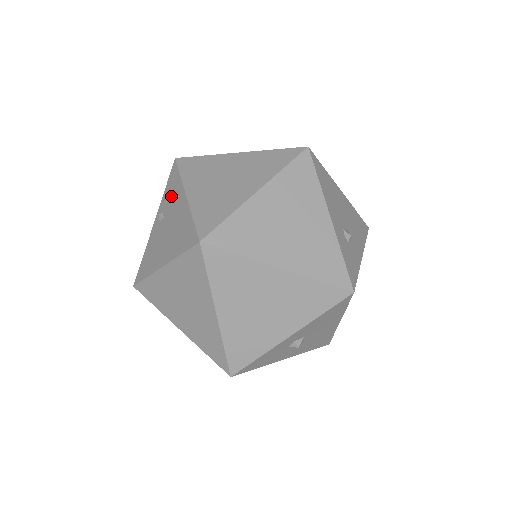
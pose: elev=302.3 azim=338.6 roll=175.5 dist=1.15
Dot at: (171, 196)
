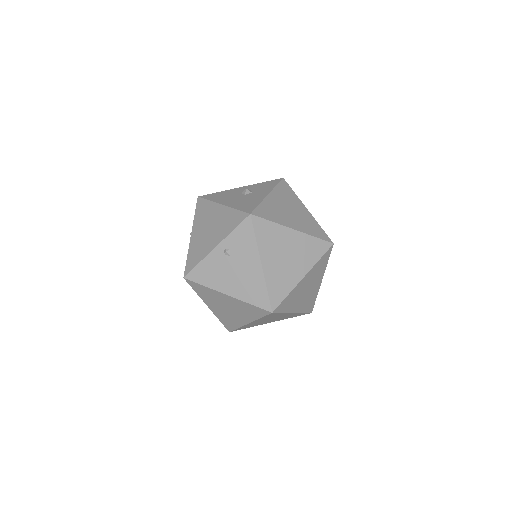
Dot at: (242, 247)
